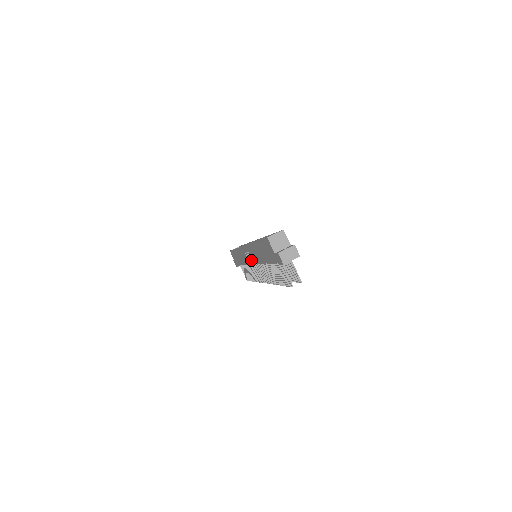
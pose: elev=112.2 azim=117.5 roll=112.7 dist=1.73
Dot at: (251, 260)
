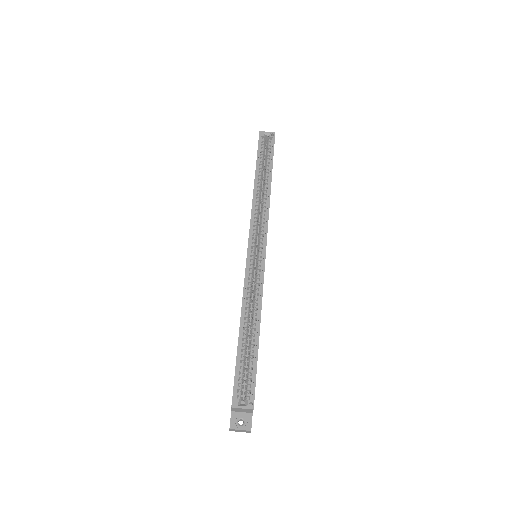
Dot at: occluded
